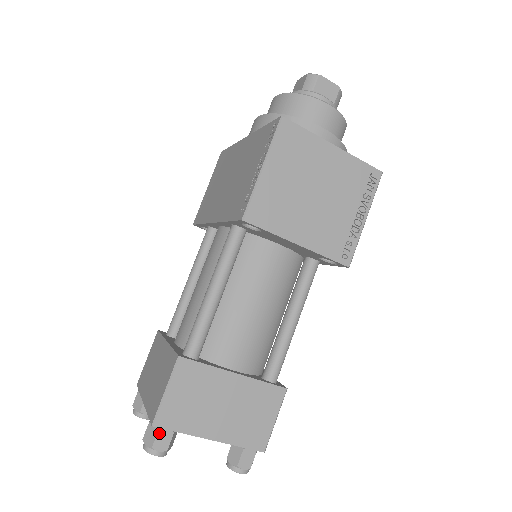
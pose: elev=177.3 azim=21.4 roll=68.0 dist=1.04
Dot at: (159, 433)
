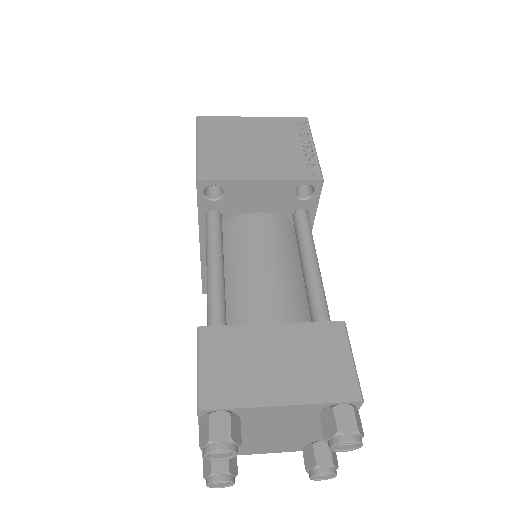
Dot at: (211, 419)
